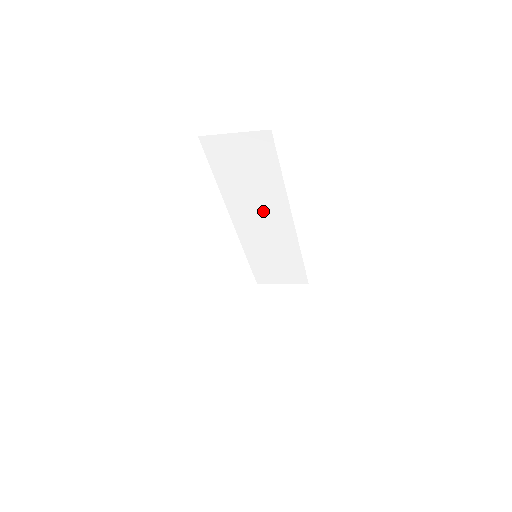
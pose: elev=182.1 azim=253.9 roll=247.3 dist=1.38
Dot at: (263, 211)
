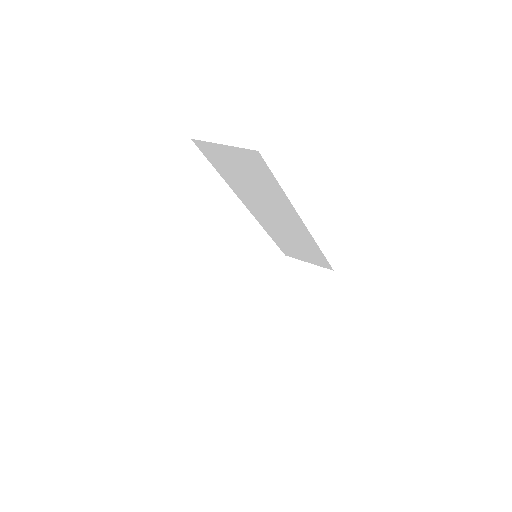
Dot at: (273, 209)
